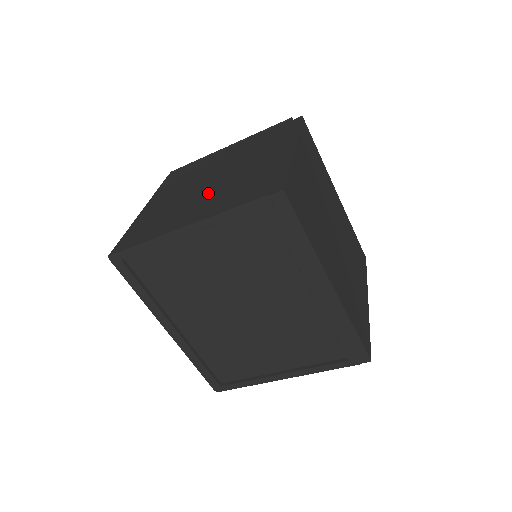
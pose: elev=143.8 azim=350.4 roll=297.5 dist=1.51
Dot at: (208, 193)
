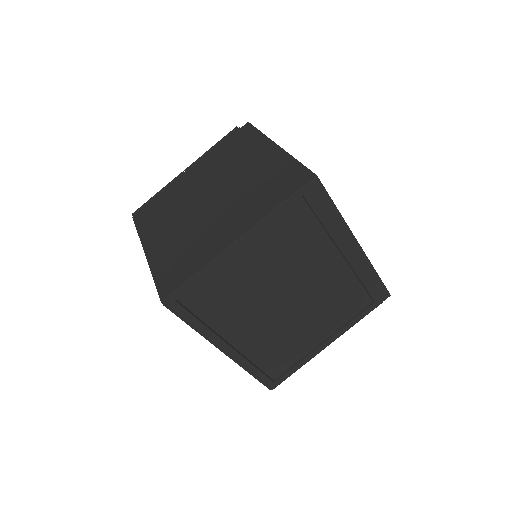
Dot at: (223, 209)
